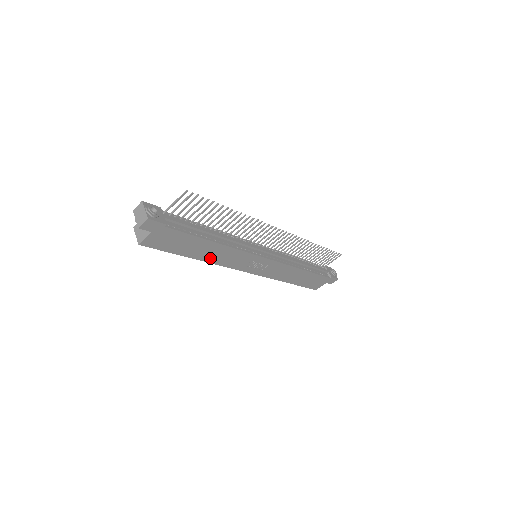
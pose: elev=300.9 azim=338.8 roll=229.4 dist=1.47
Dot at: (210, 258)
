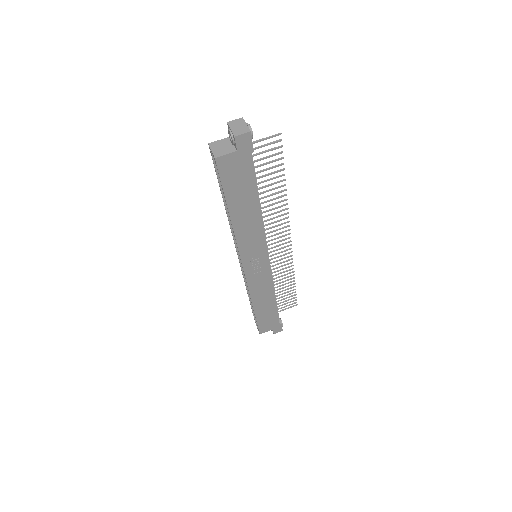
Dot at: (239, 225)
